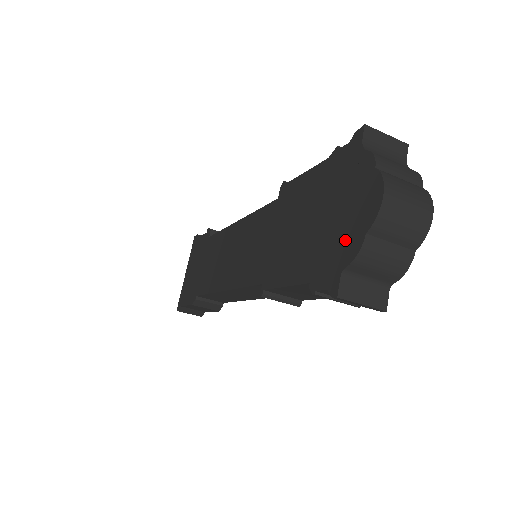
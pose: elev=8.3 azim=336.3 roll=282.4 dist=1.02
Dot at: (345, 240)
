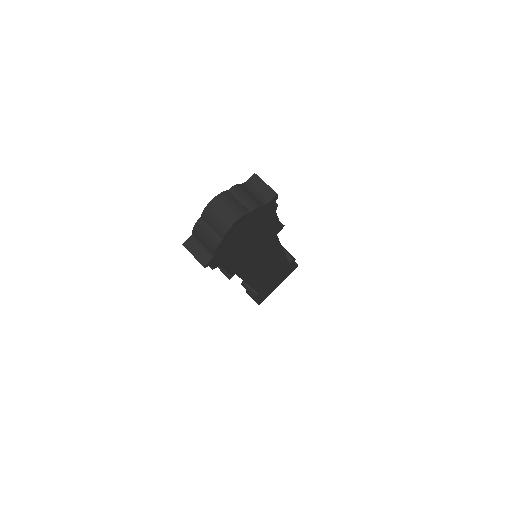
Dot at: occluded
